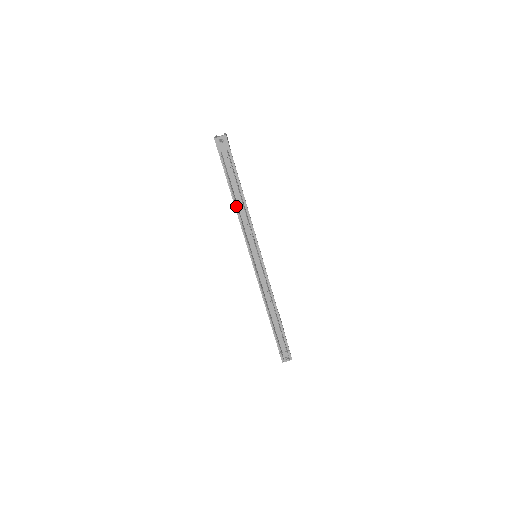
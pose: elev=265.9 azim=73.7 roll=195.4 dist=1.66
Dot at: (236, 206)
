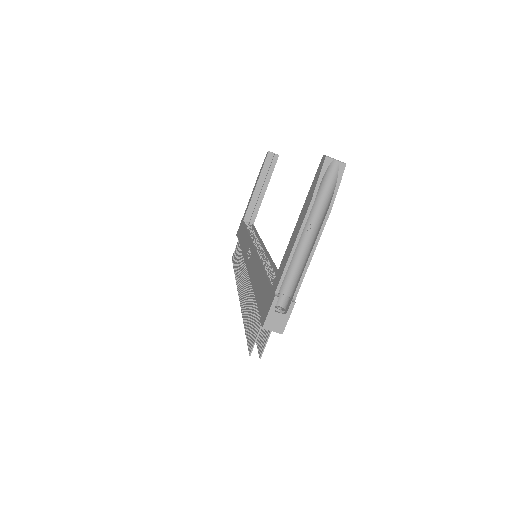
Dot at: occluded
